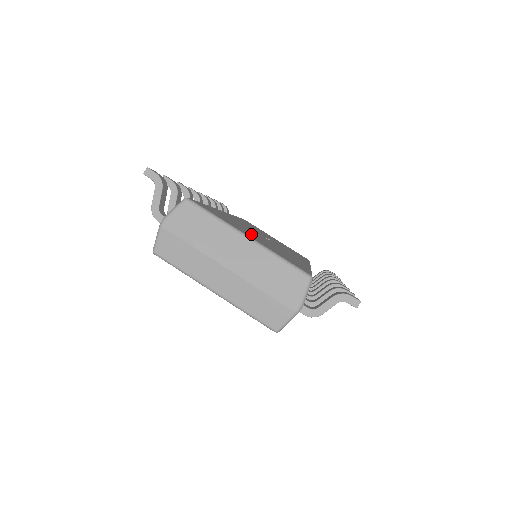
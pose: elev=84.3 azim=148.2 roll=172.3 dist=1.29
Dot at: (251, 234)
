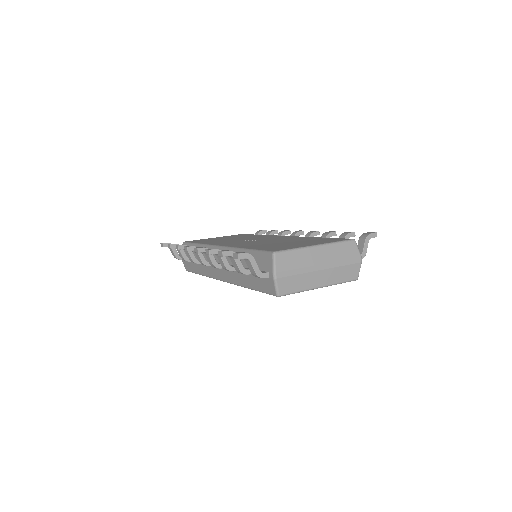
Dot at: occluded
